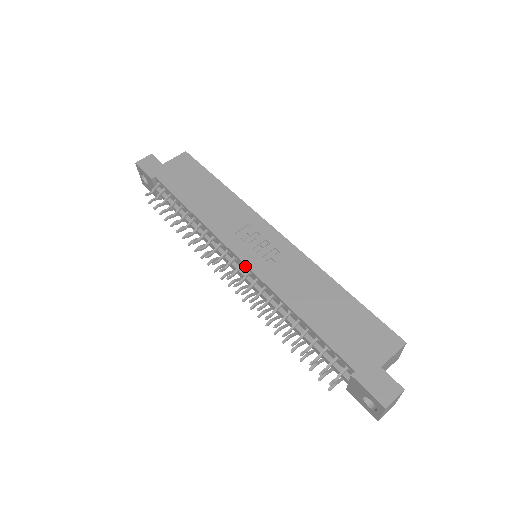
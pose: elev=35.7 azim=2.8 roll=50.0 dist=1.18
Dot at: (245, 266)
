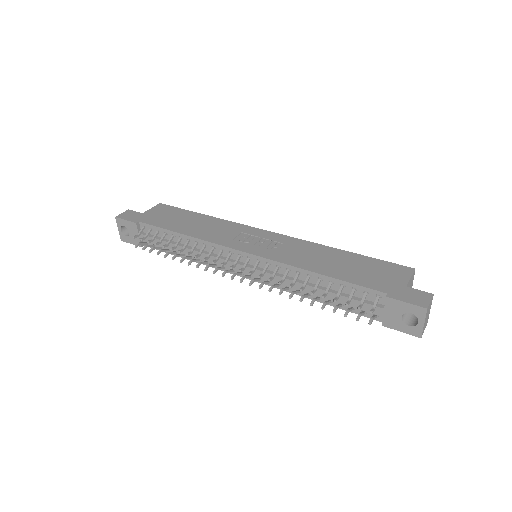
Dot at: (253, 257)
